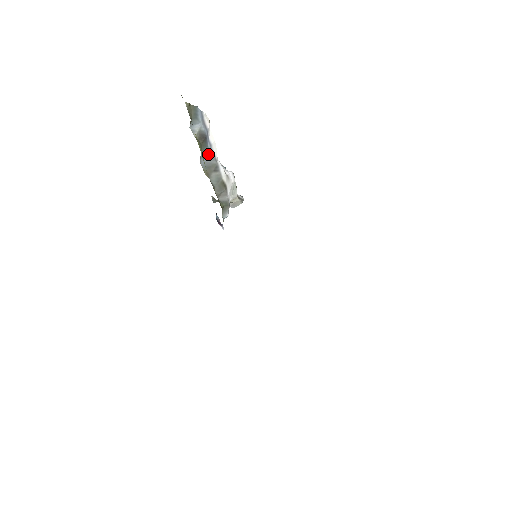
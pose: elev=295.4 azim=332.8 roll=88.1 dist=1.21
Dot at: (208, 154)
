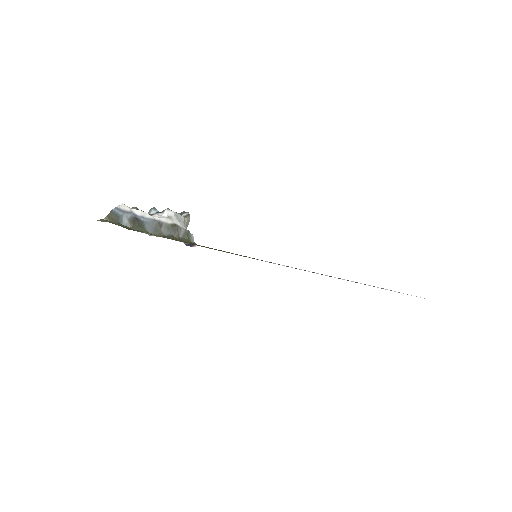
Dot at: (147, 224)
